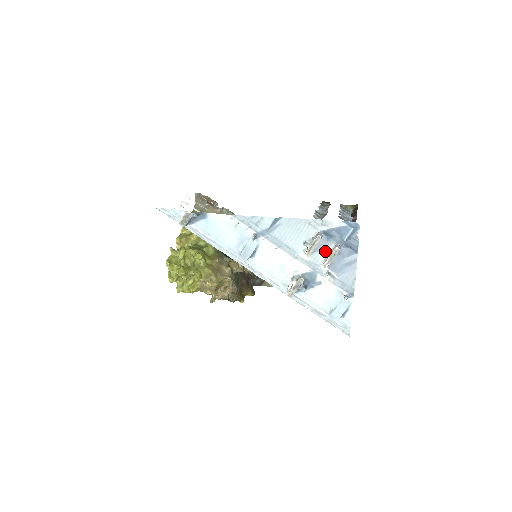
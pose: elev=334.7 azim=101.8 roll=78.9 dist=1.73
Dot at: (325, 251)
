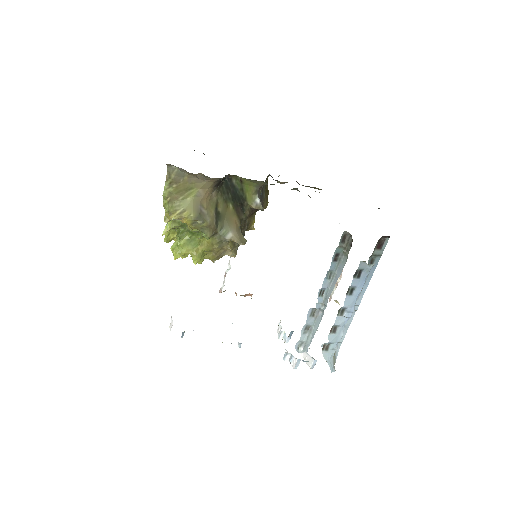
Dot at: occluded
